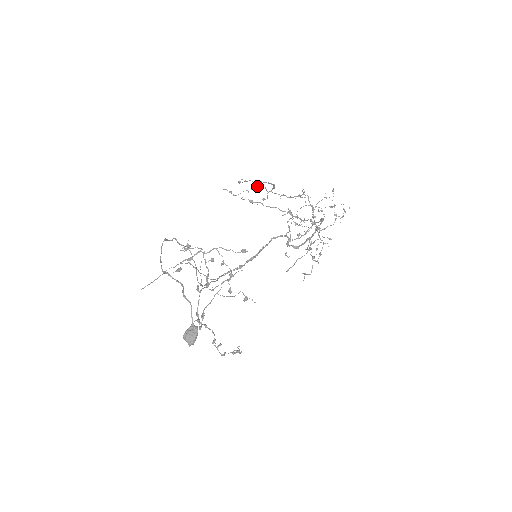
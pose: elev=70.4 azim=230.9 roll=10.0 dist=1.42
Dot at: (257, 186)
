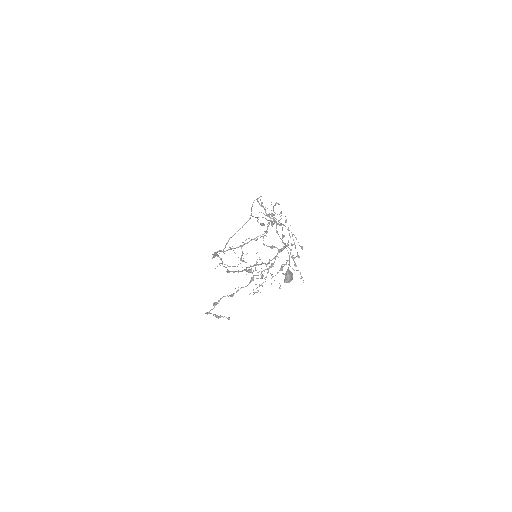
Dot at: occluded
